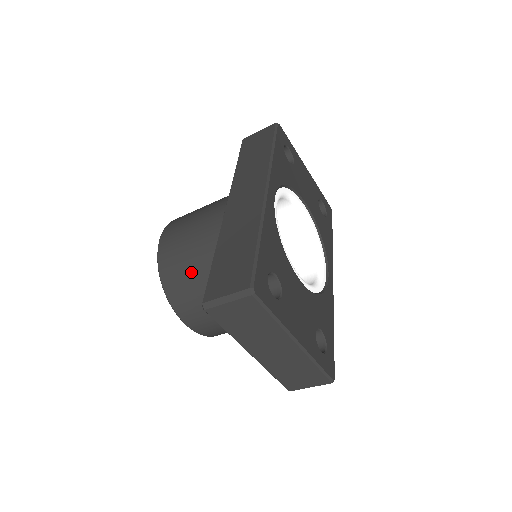
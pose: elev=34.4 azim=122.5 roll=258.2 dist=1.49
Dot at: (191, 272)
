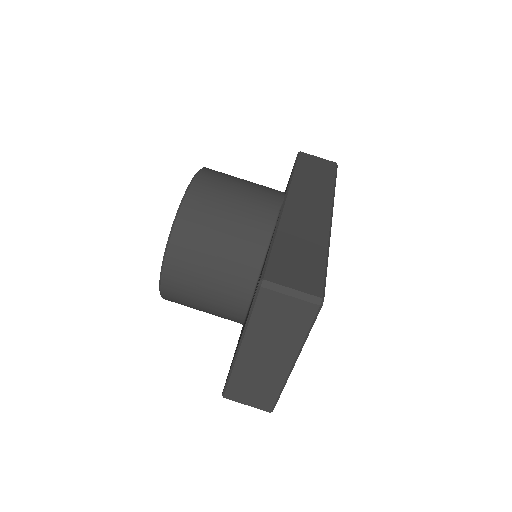
Dot at: (218, 232)
